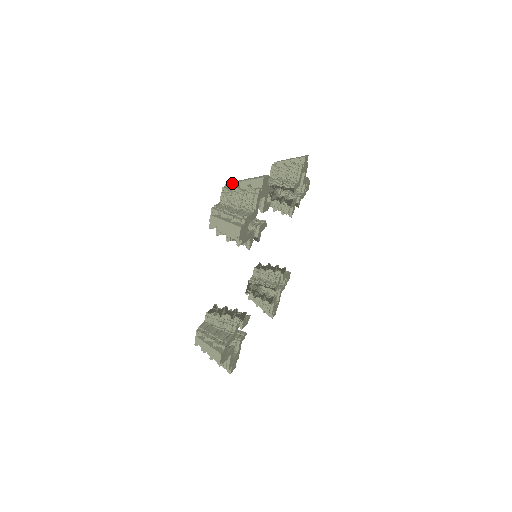
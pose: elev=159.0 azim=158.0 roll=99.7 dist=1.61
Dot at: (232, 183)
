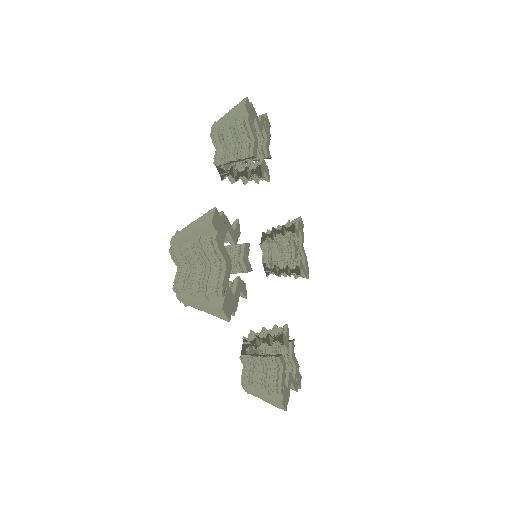
Dot at: (177, 240)
